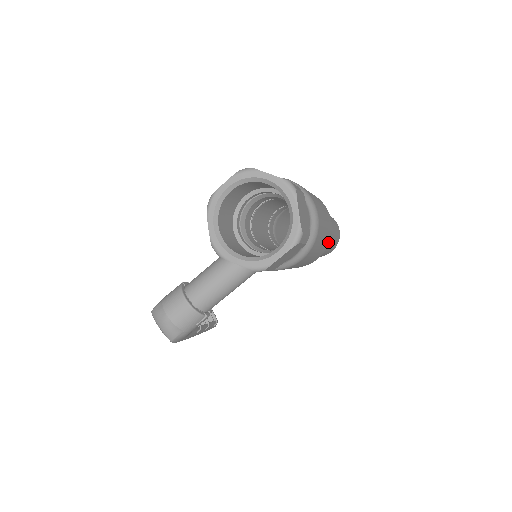
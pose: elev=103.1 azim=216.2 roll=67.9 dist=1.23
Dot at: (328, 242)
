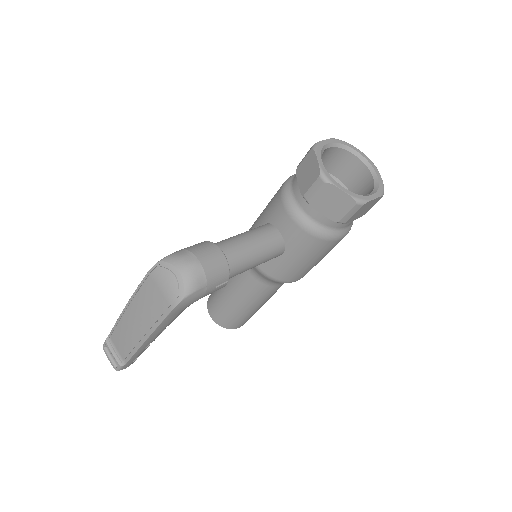
Dot at: occluded
